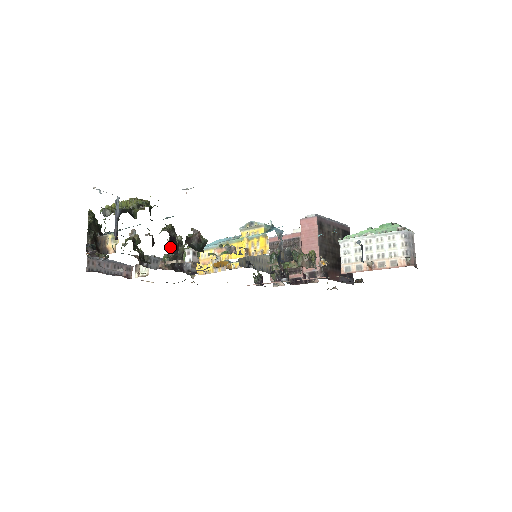
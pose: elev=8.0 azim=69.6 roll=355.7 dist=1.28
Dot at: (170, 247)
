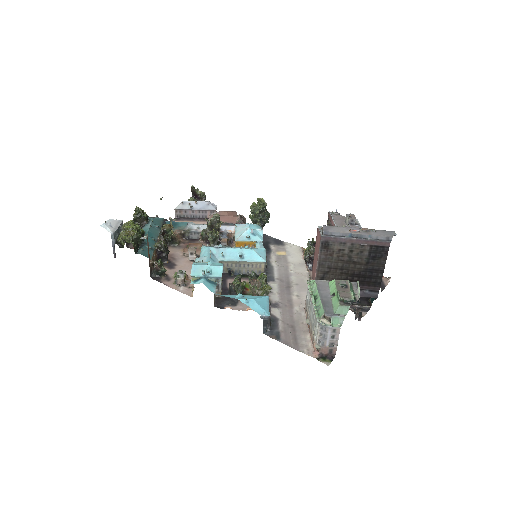
Dot at: (158, 258)
